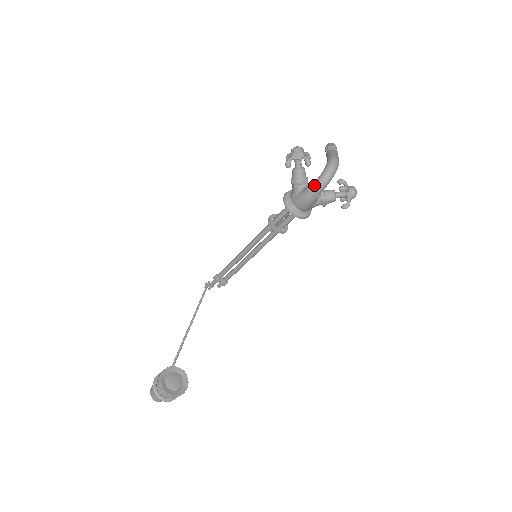
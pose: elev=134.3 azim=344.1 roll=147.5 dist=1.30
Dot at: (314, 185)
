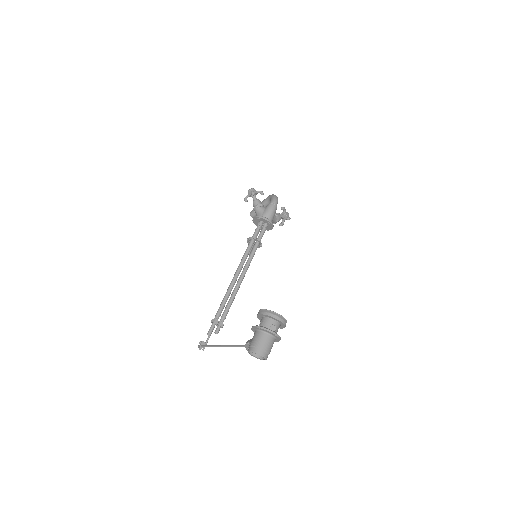
Dot at: (272, 200)
